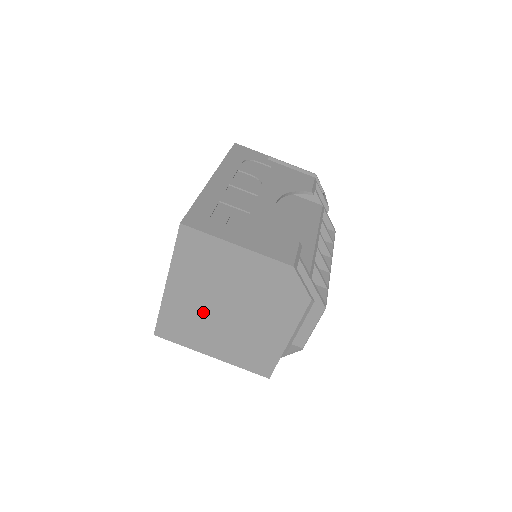
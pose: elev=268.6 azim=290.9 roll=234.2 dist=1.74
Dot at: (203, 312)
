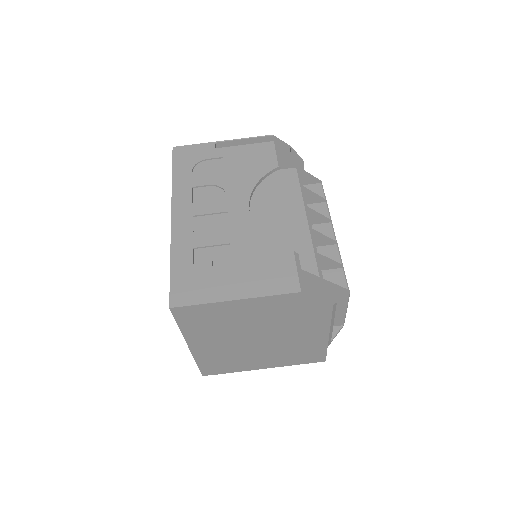
Dot at: (236, 349)
